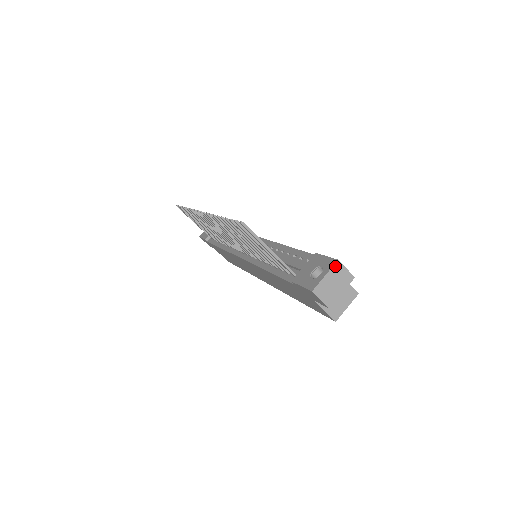
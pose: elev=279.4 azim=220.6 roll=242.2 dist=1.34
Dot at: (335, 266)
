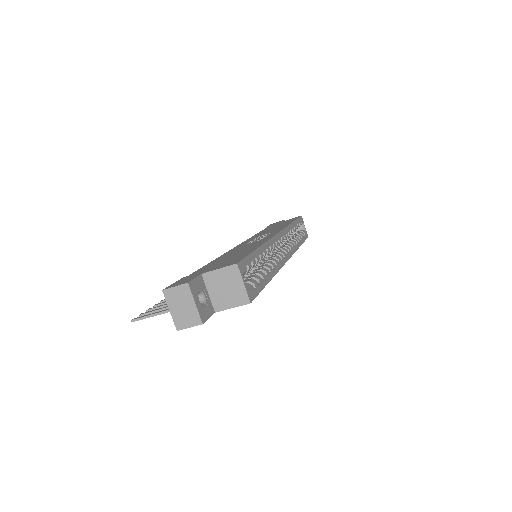
Dot at: (166, 296)
